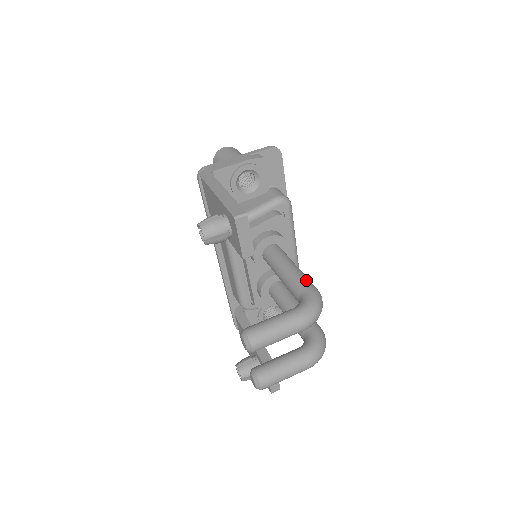
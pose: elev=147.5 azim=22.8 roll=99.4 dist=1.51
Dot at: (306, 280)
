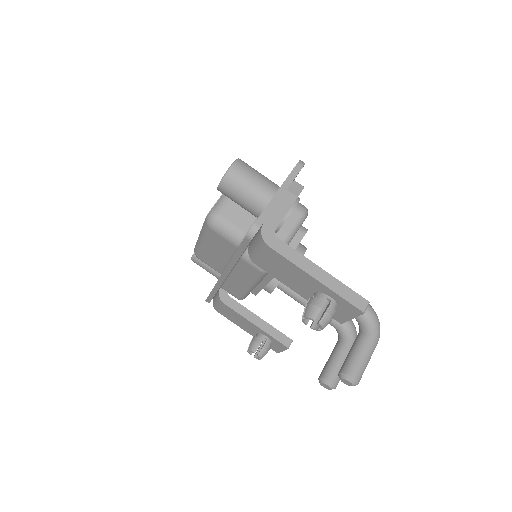
Dot at: occluded
